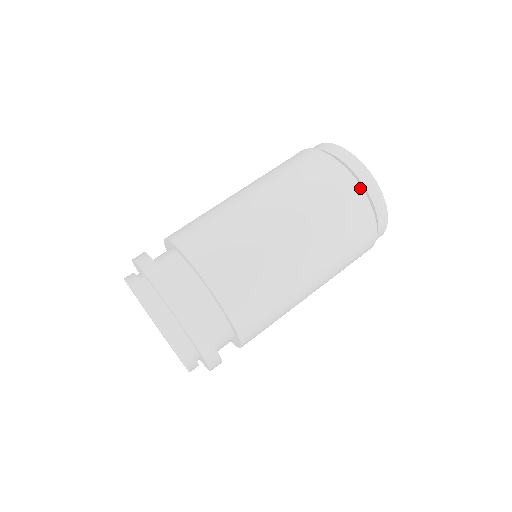
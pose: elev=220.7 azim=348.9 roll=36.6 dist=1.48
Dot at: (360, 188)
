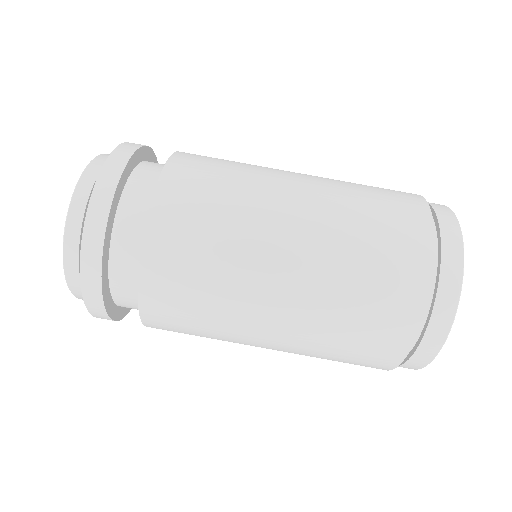
Dot at: (428, 290)
